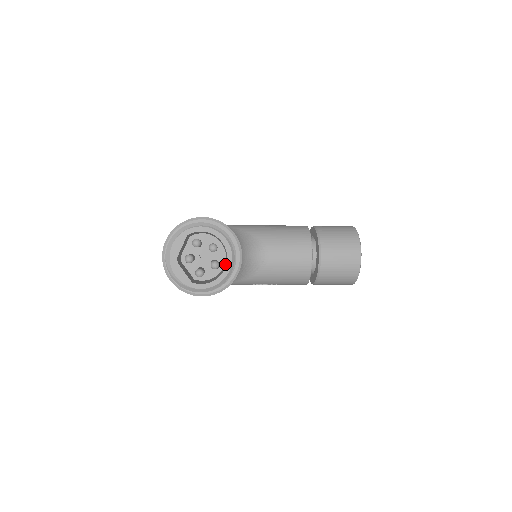
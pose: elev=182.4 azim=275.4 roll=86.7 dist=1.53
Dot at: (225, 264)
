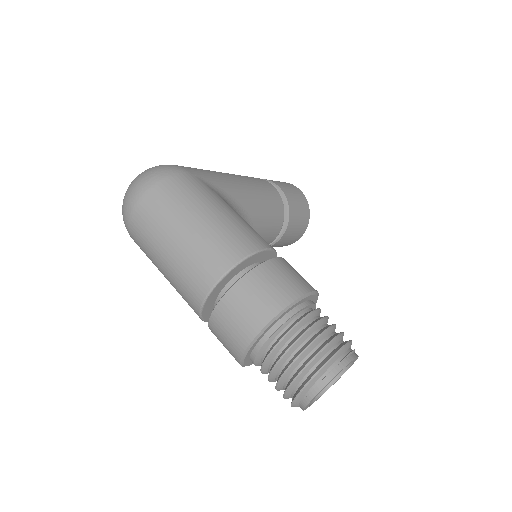
Dot at: occluded
